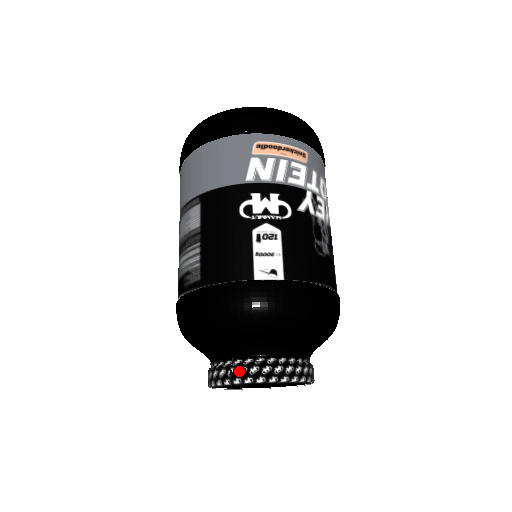
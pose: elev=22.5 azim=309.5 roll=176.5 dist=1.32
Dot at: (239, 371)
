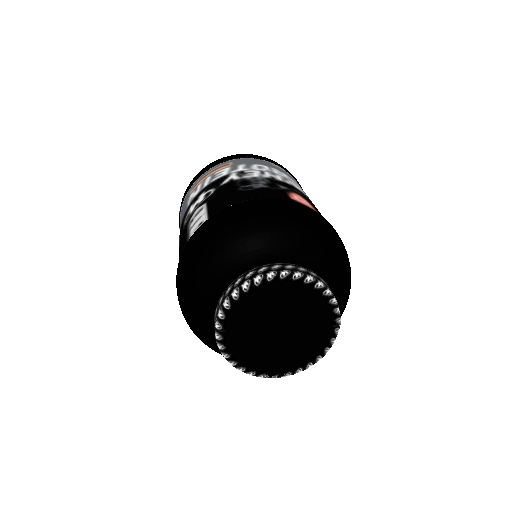
Dot at: (215, 314)
